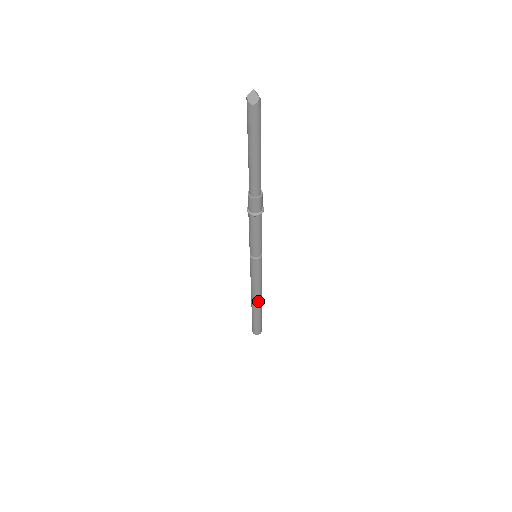
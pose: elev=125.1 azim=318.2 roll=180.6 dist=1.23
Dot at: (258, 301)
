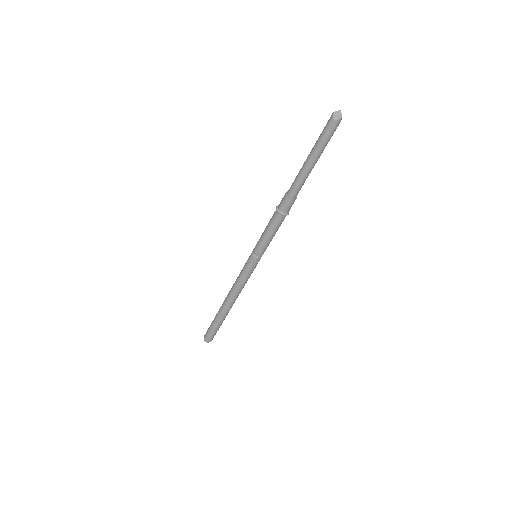
Dot at: (230, 303)
